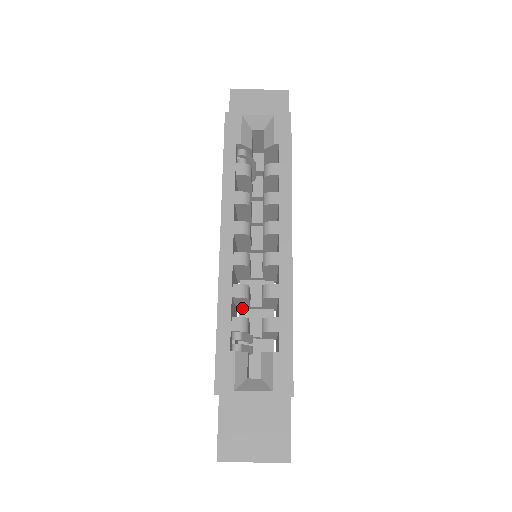
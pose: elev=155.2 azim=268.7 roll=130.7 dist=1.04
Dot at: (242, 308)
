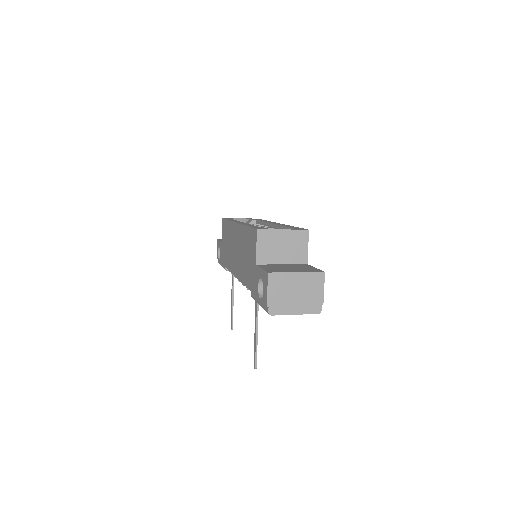
Dot at: occluded
